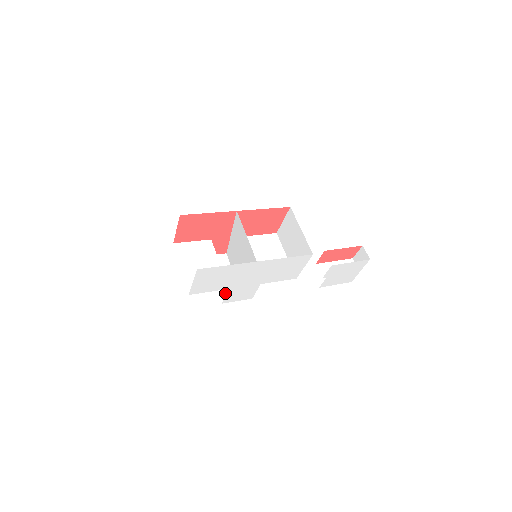
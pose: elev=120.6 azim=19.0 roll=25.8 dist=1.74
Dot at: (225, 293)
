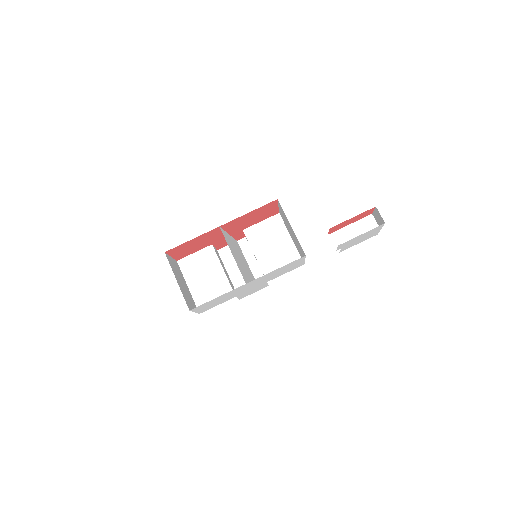
Dot at: occluded
